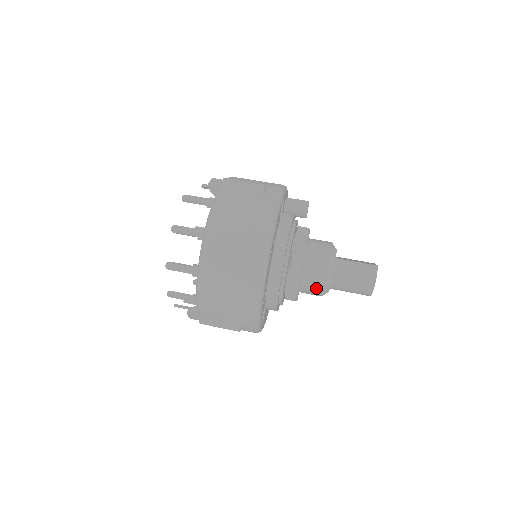
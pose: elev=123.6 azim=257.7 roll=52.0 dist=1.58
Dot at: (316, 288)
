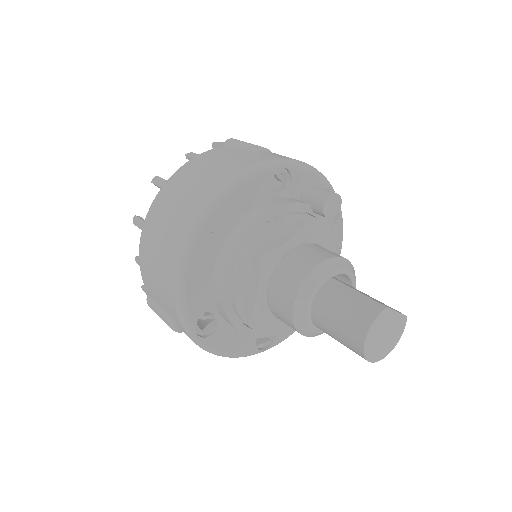
Dot at: (284, 310)
